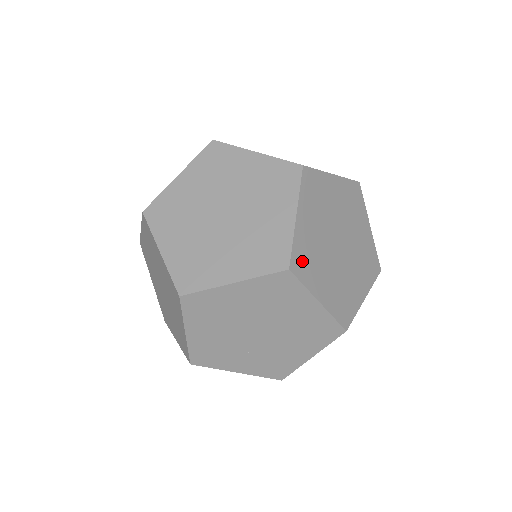
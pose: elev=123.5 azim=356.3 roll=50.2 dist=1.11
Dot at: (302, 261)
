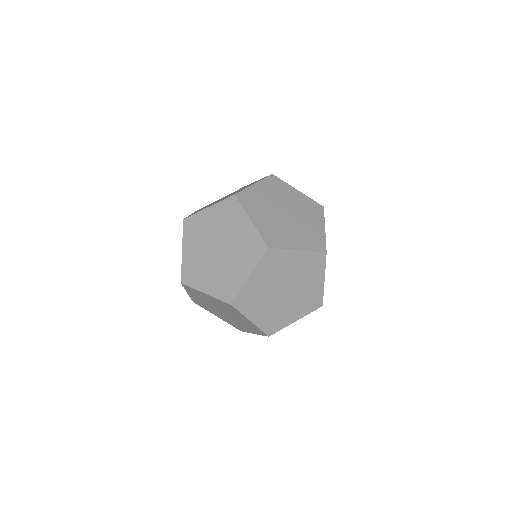
Dot at: (247, 199)
